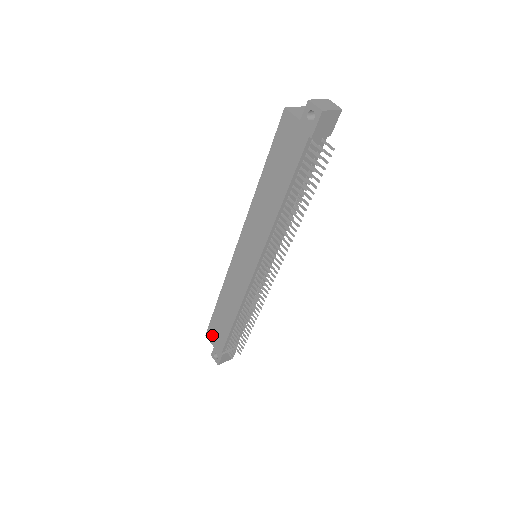
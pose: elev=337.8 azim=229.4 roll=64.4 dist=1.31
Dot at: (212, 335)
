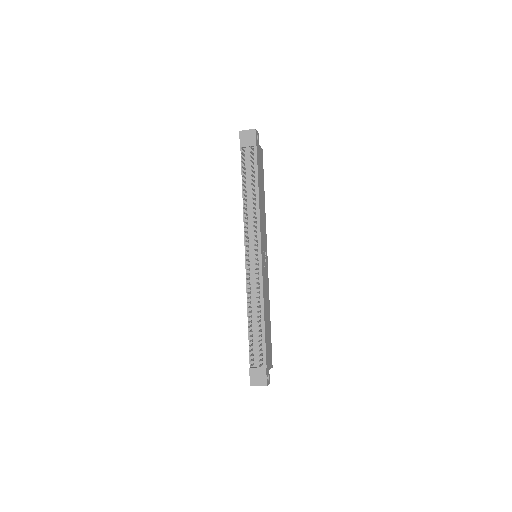
Dot at: occluded
